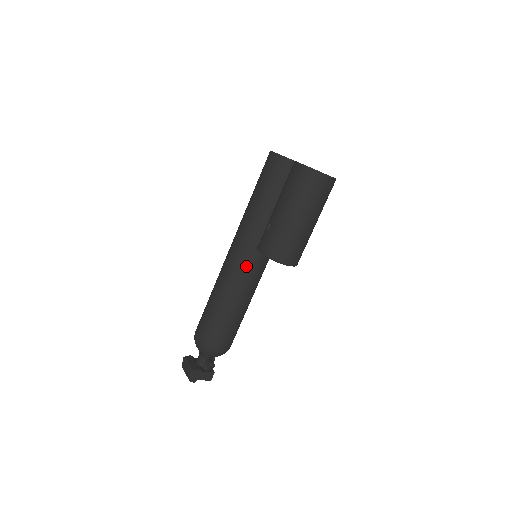
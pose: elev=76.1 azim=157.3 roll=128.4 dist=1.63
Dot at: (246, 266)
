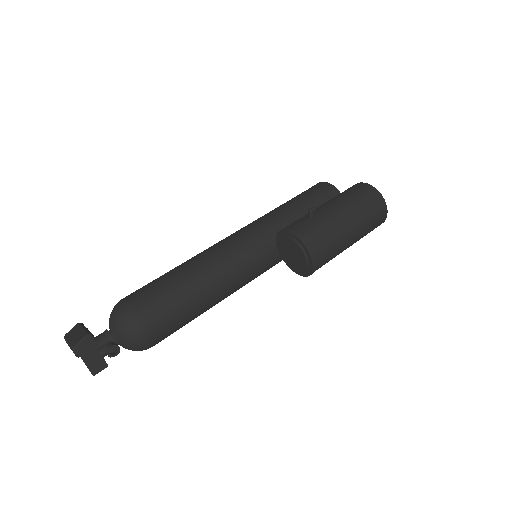
Dot at: (244, 254)
